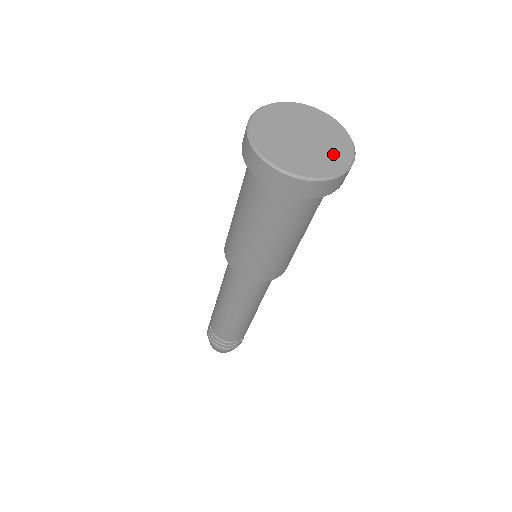
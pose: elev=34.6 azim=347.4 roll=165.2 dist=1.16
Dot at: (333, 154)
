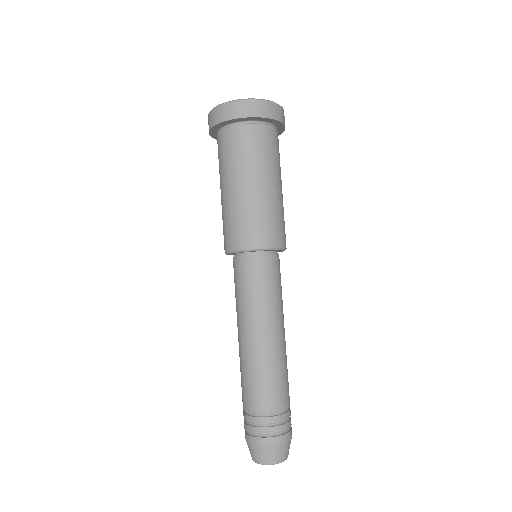
Dot at: occluded
